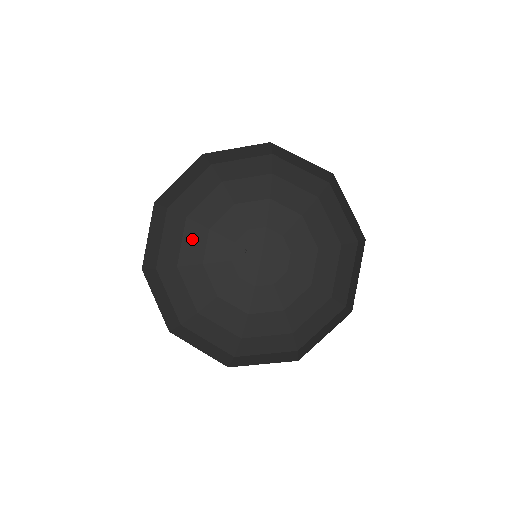
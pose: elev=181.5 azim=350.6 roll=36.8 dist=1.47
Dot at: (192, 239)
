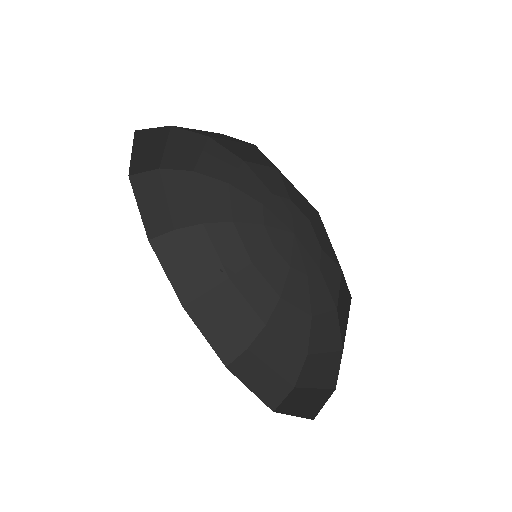
Dot at: (247, 151)
